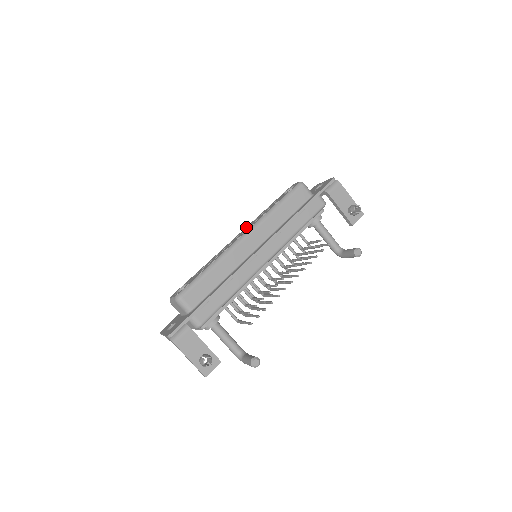
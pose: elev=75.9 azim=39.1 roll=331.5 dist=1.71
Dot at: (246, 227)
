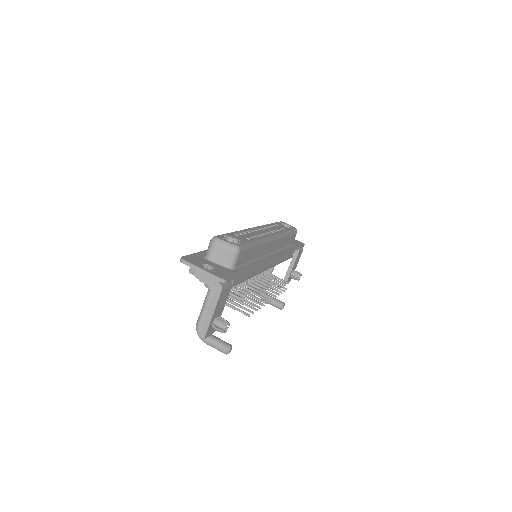
Dot at: (262, 226)
